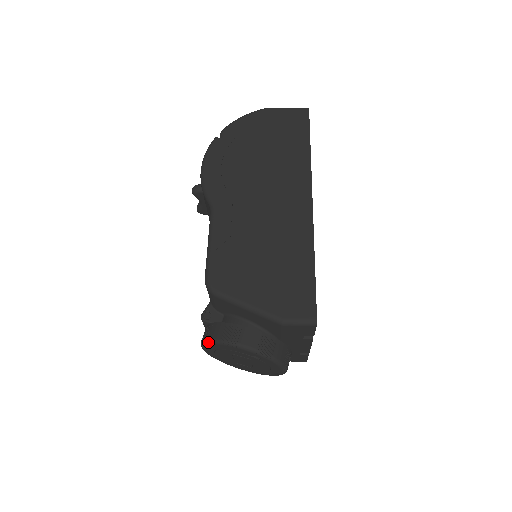
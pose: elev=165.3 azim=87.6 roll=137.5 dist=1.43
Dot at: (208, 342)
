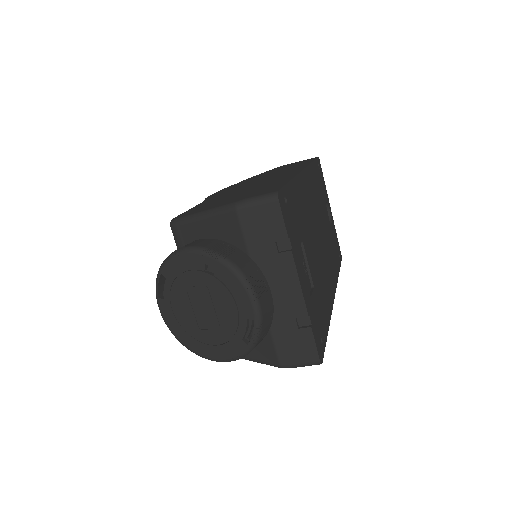
Dot at: (158, 274)
